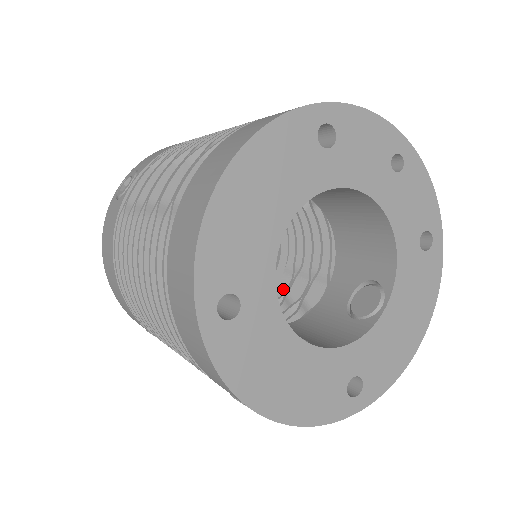
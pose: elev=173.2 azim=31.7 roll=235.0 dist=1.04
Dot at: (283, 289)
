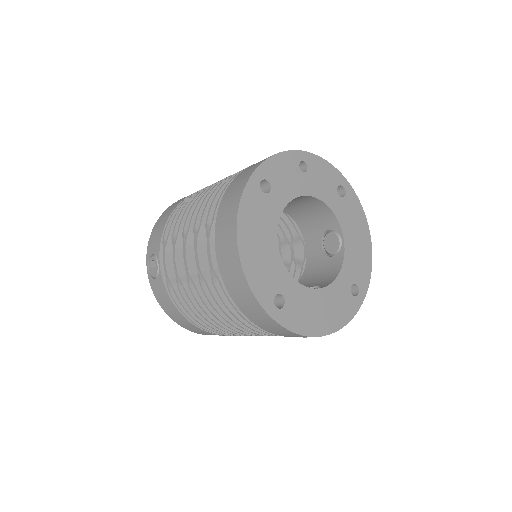
Dot at: occluded
